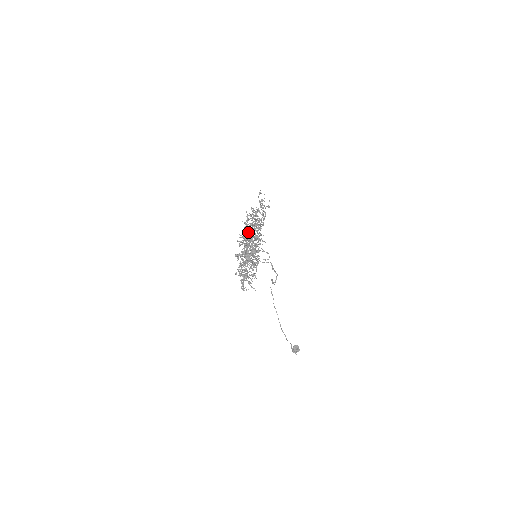
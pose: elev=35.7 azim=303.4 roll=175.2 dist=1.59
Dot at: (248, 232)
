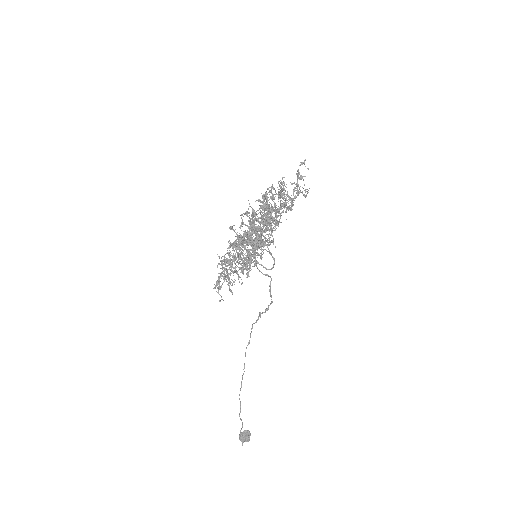
Dot at: (263, 205)
